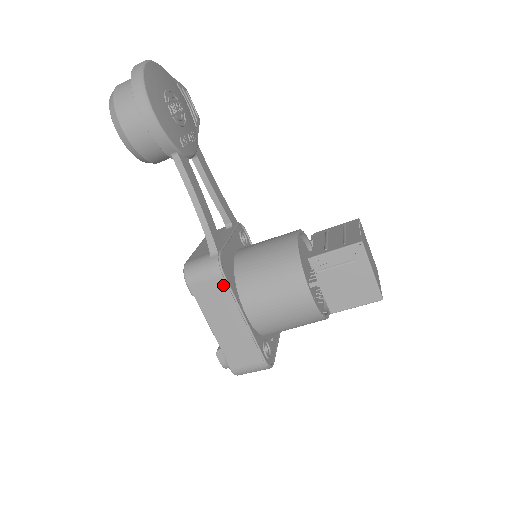
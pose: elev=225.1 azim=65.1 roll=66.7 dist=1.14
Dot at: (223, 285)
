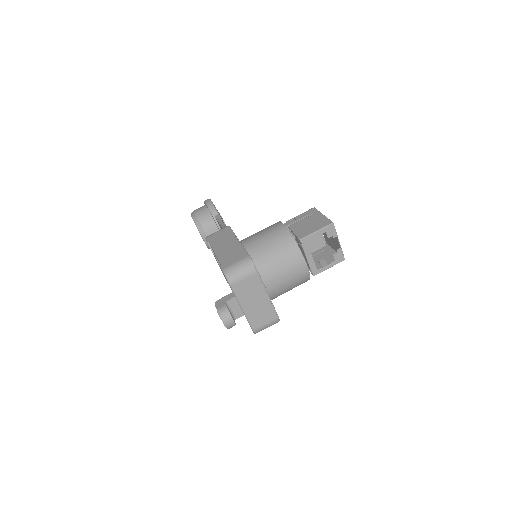
Dot at: (228, 230)
